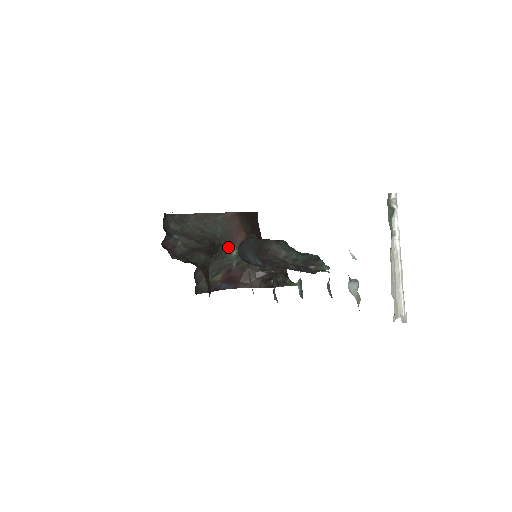
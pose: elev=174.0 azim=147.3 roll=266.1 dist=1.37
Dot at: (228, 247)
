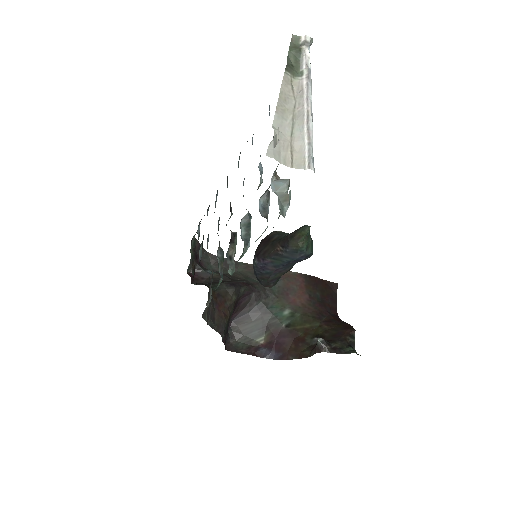
Dot at: (279, 304)
